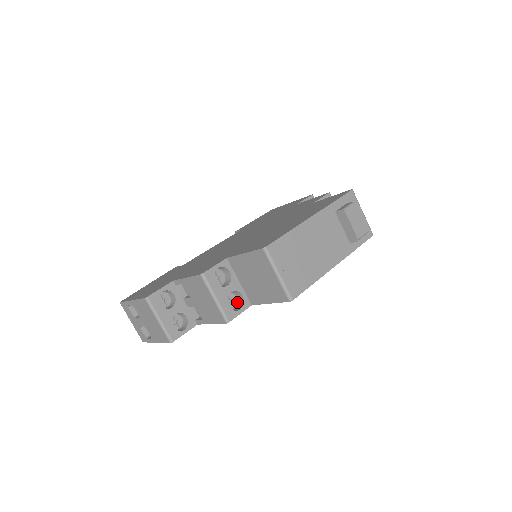
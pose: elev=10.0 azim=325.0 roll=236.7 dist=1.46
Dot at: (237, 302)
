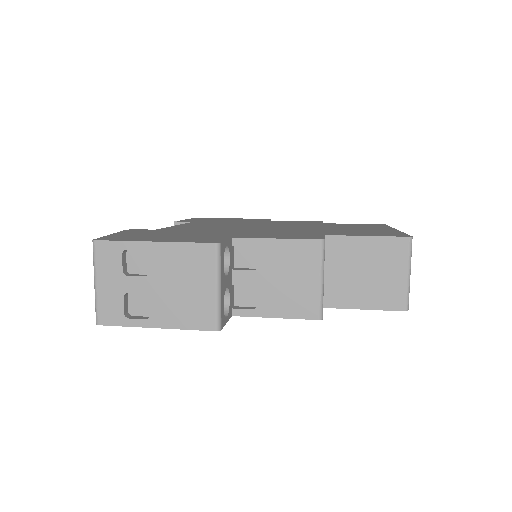
Dot at: occluded
